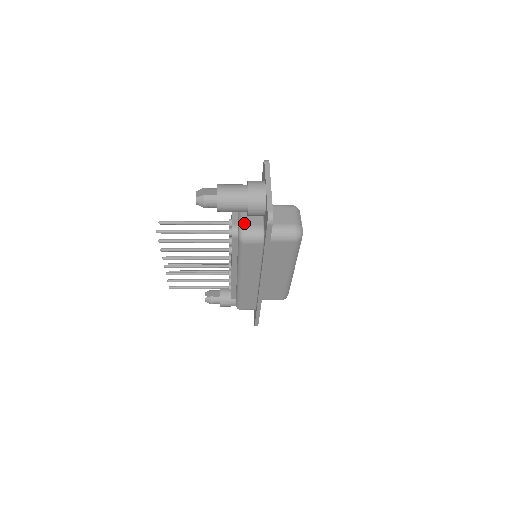
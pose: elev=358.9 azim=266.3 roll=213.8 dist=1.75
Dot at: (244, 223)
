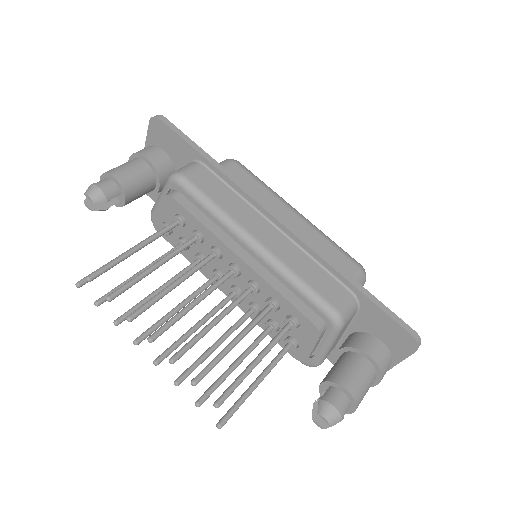
Dot at: occluded
